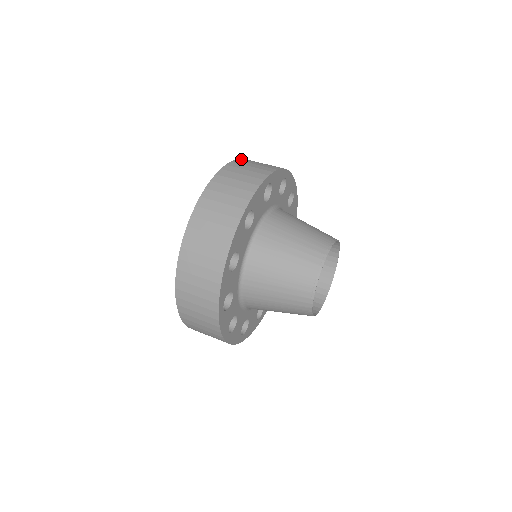
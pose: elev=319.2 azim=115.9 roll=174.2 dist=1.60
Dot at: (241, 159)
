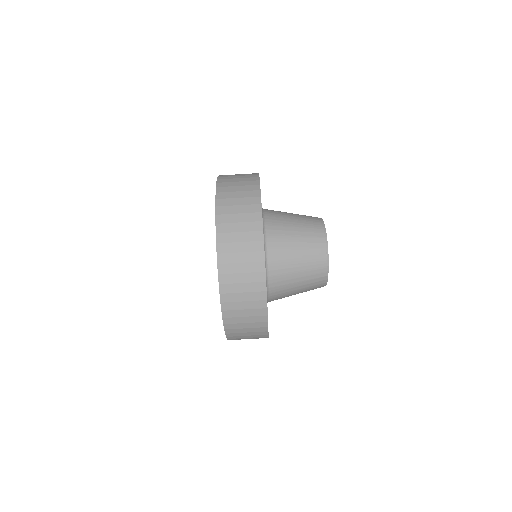
Dot at: (219, 180)
